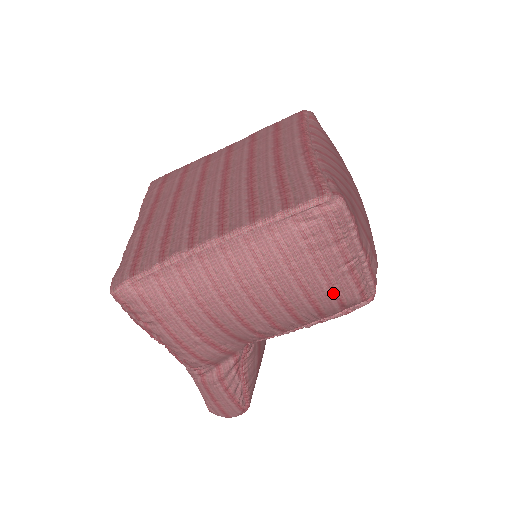
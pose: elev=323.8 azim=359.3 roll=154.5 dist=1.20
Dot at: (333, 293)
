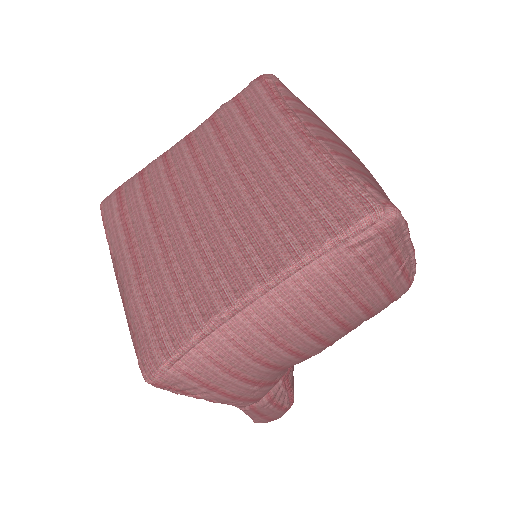
Dot at: (389, 298)
